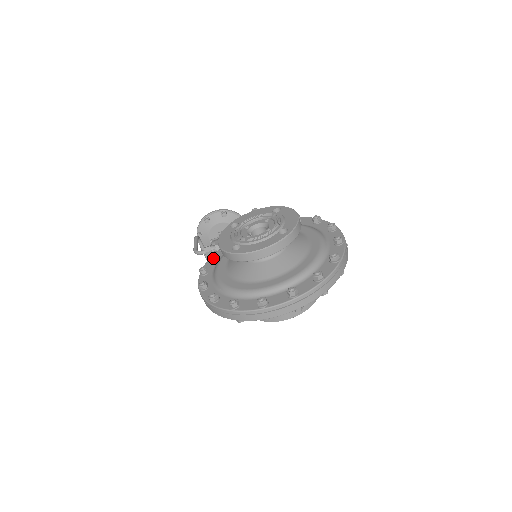
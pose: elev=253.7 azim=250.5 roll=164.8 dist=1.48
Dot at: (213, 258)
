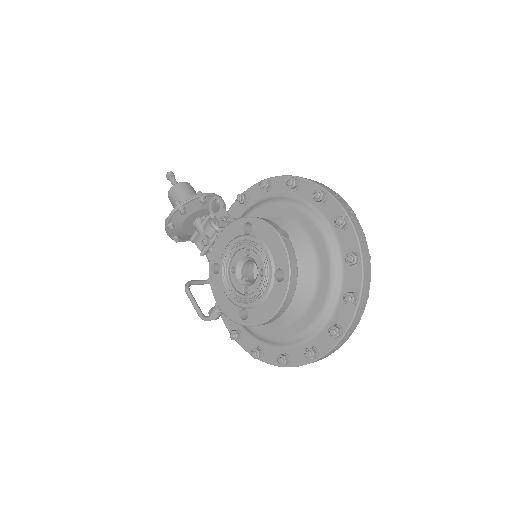
Dot at: occluded
